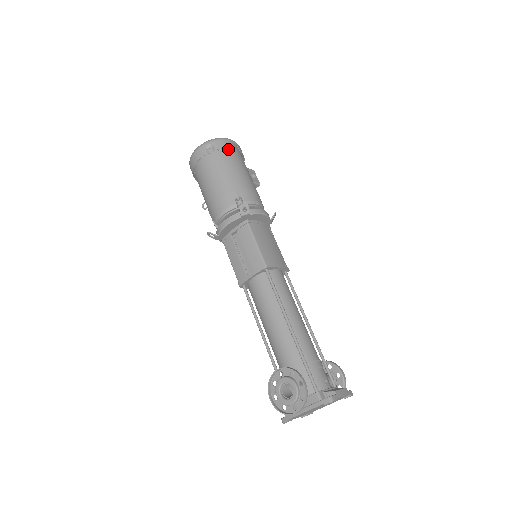
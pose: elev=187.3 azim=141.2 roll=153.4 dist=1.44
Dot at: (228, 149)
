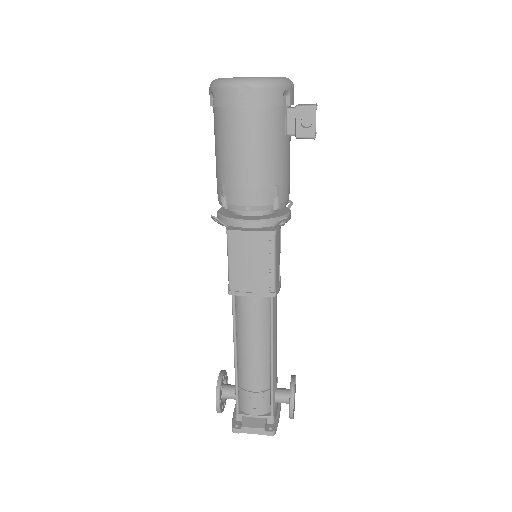
Dot at: (231, 106)
